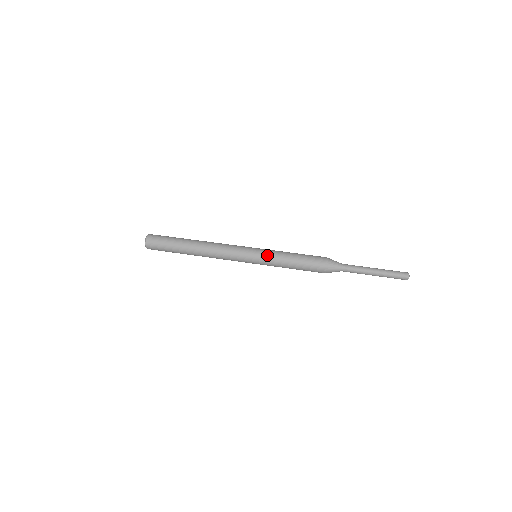
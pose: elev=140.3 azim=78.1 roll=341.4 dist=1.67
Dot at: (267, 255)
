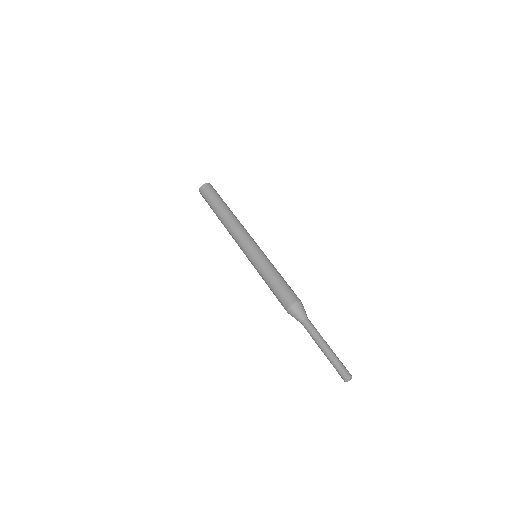
Dot at: (264, 258)
